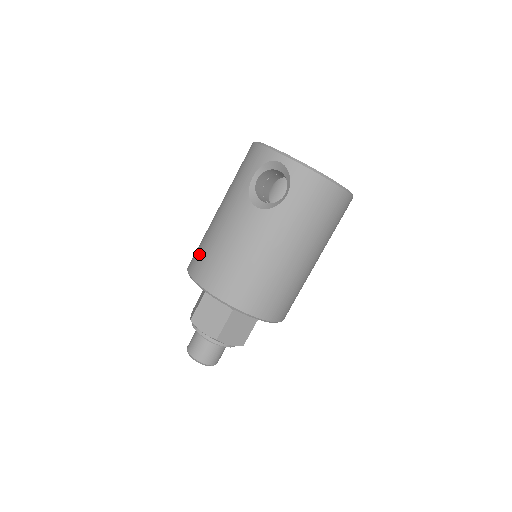
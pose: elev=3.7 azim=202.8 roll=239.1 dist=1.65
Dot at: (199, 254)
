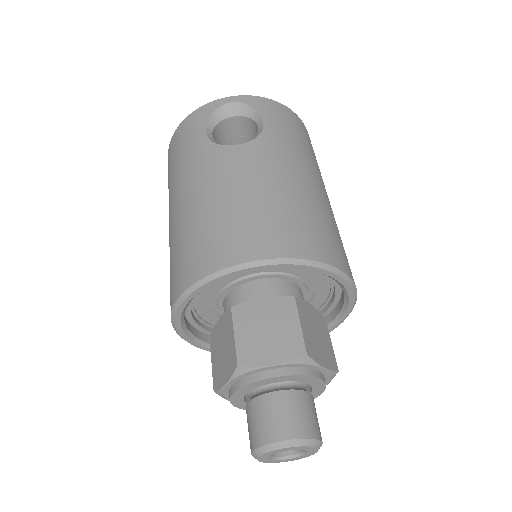
Dot at: (189, 251)
